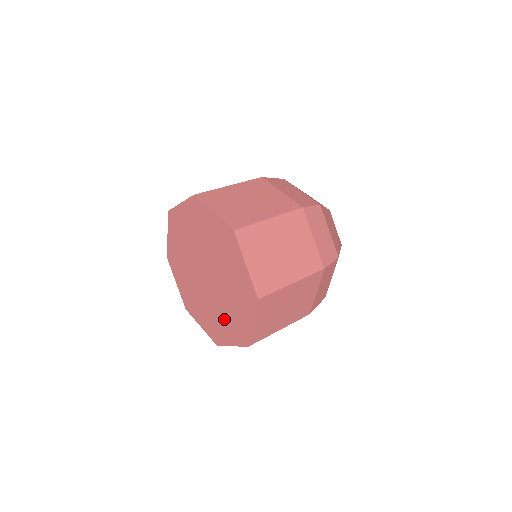
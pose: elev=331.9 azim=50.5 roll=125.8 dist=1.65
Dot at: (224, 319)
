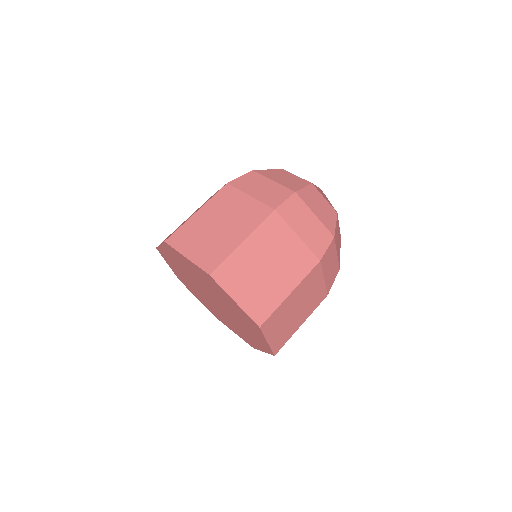
Dot at: (229, 323)
